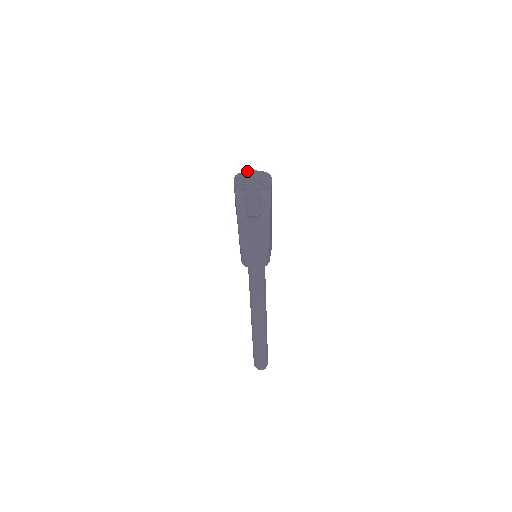
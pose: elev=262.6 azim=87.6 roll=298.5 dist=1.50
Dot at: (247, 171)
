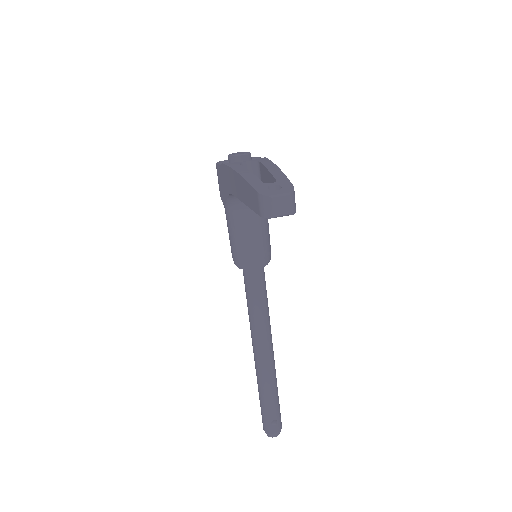
Dot at: occluded
